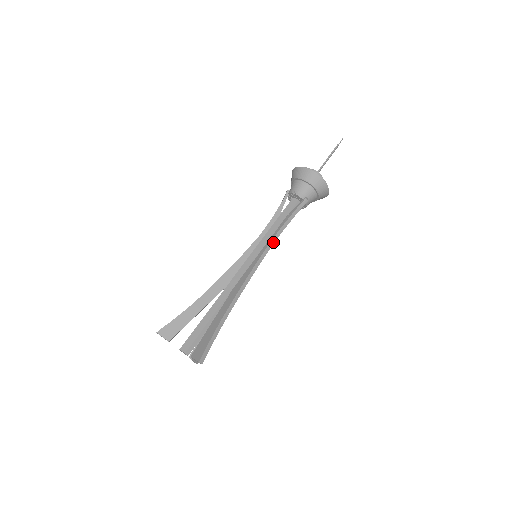
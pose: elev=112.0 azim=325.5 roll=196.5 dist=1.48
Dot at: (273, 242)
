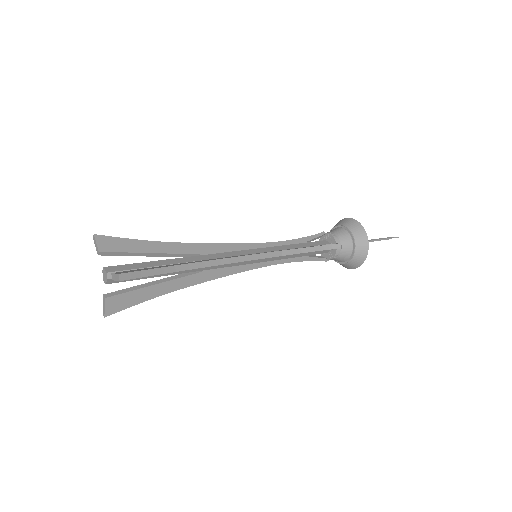
Dot at: (283, 254)
